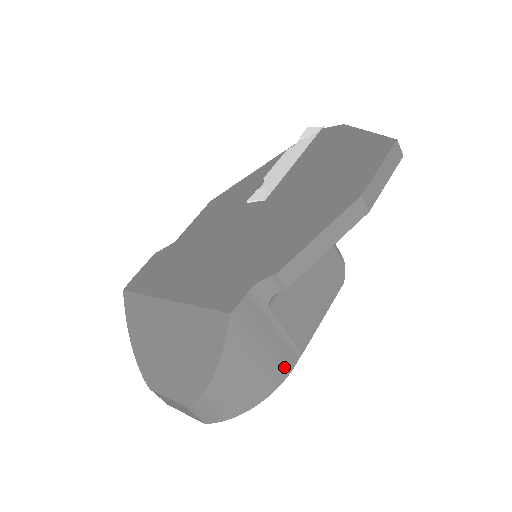
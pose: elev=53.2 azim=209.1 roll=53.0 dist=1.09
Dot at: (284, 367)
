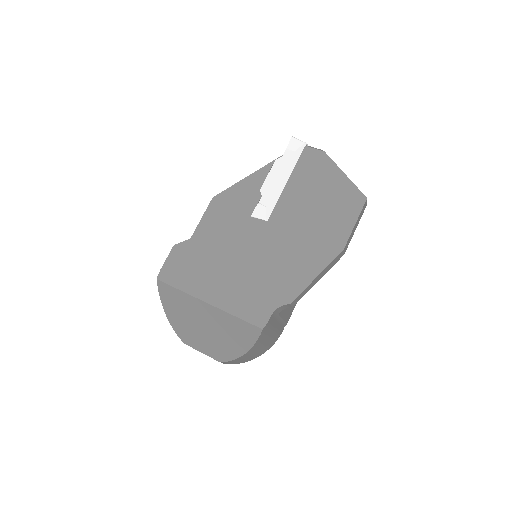
Dot at: (278, 335)
